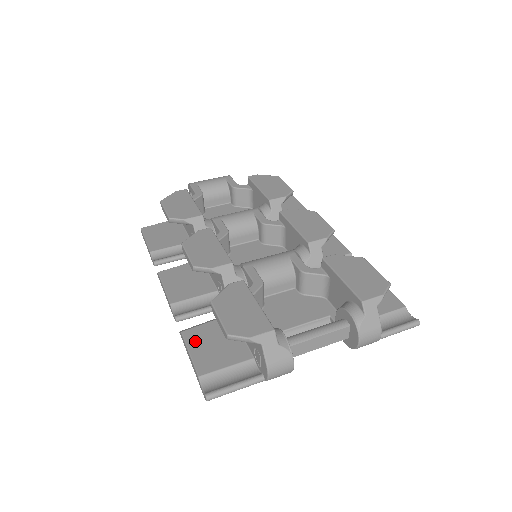
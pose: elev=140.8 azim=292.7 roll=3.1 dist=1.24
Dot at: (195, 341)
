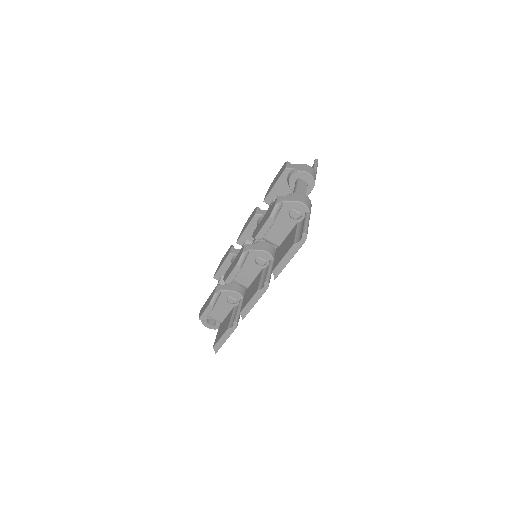
Dot at: (279, 260)
